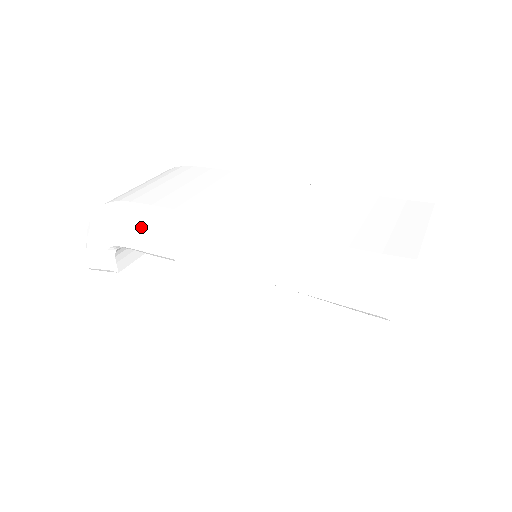
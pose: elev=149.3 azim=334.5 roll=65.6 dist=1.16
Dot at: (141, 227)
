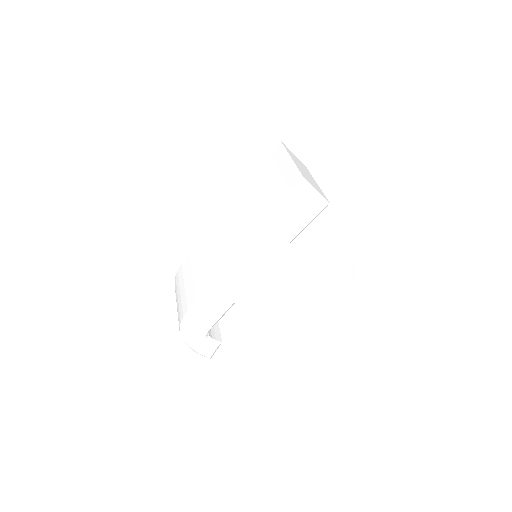
Dot at: (205, 312)
